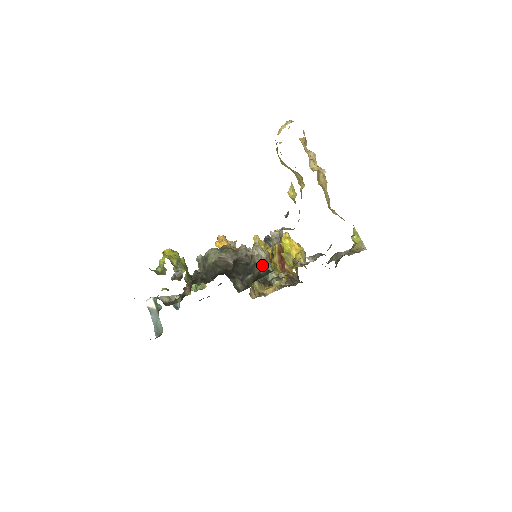
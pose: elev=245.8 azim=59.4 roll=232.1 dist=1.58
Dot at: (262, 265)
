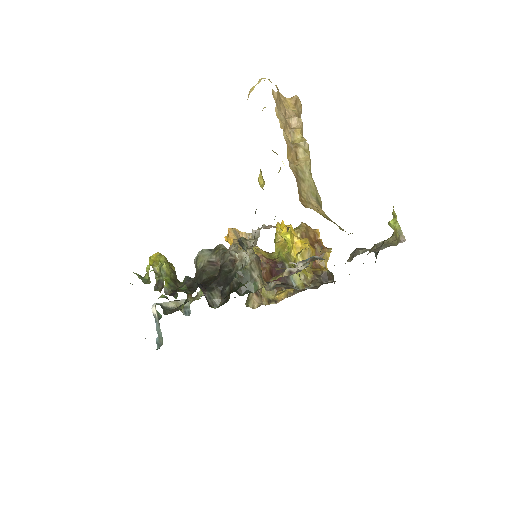
Dot at: (243, 273)
